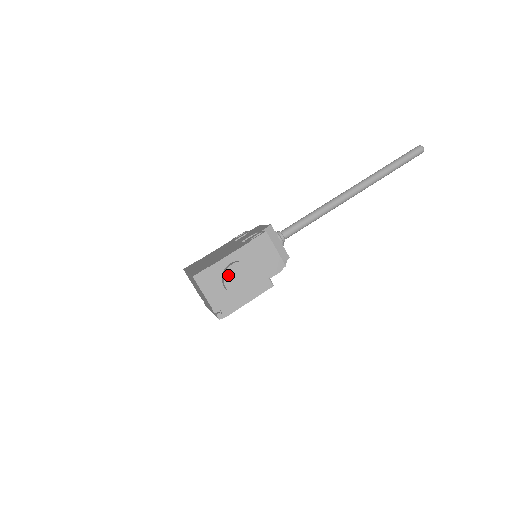
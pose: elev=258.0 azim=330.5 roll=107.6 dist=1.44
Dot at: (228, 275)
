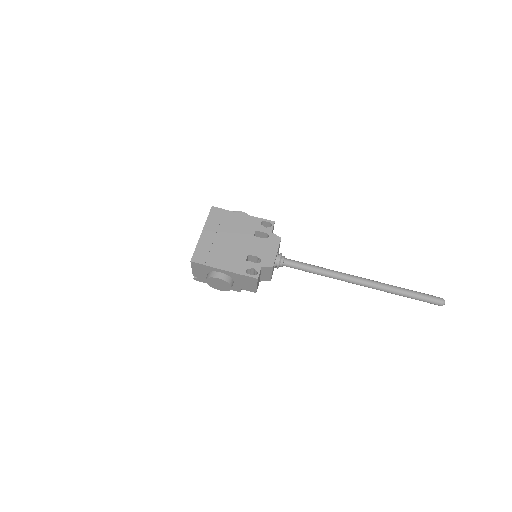
Dot at: (211, 279)
